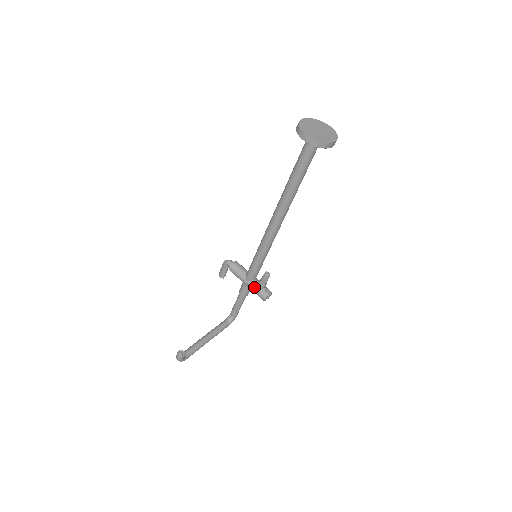
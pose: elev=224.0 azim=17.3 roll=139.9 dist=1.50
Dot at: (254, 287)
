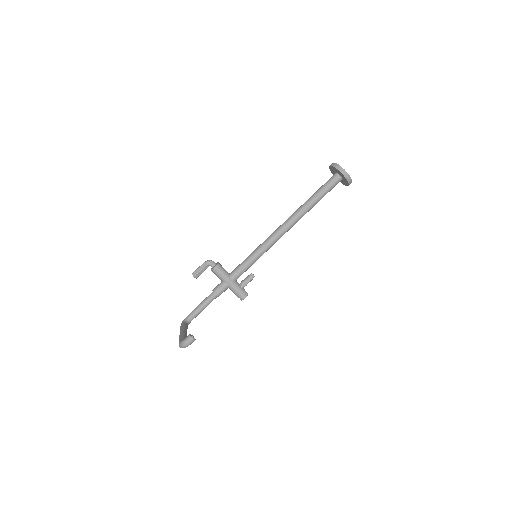
Dot at: (237, 286)
